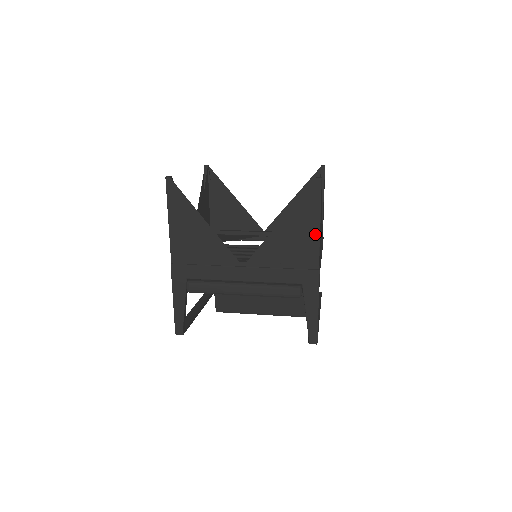
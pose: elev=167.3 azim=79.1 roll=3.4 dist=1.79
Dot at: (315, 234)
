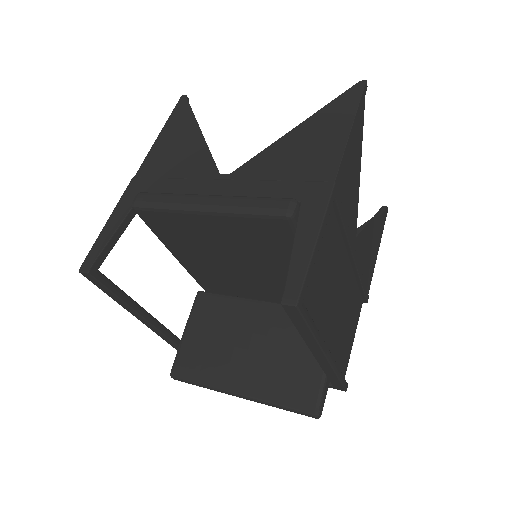
Dot at: (341, 138)
